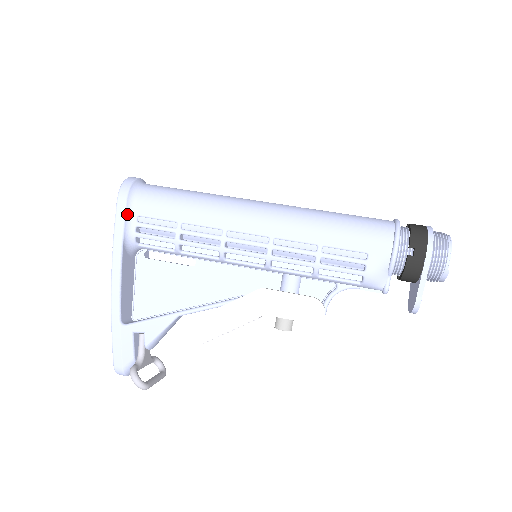
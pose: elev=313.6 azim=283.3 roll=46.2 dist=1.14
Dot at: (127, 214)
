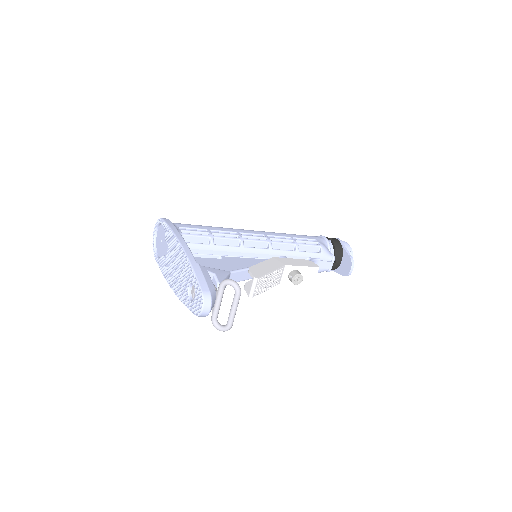
Dot at: occluded
